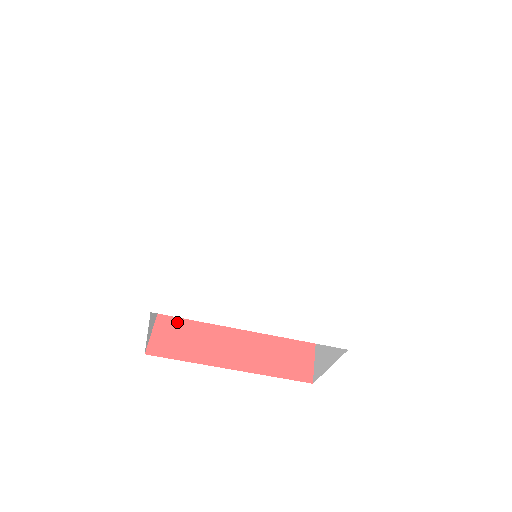
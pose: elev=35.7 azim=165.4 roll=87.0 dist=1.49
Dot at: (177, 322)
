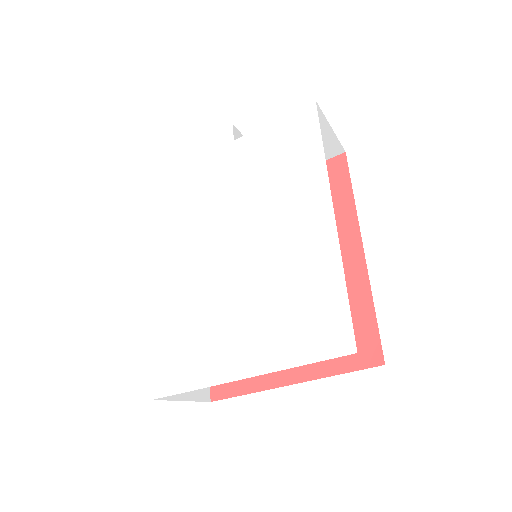
Dot at: occluded
